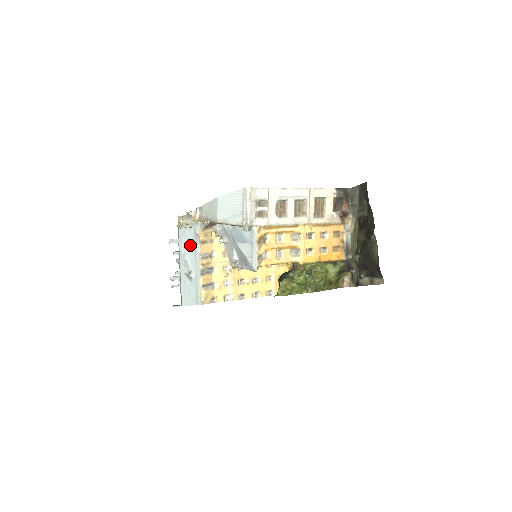
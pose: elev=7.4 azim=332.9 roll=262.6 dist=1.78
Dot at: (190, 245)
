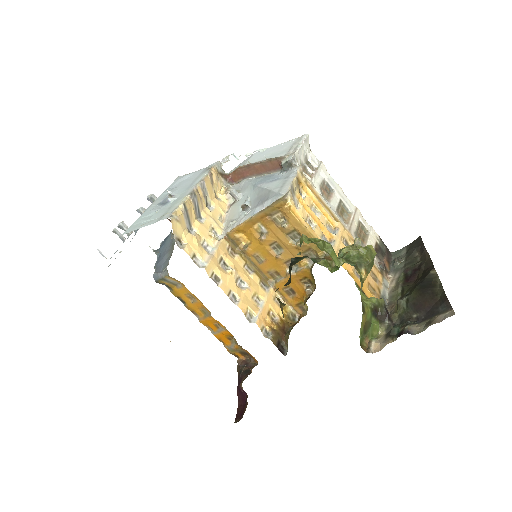
Dot at: (189, 180)
